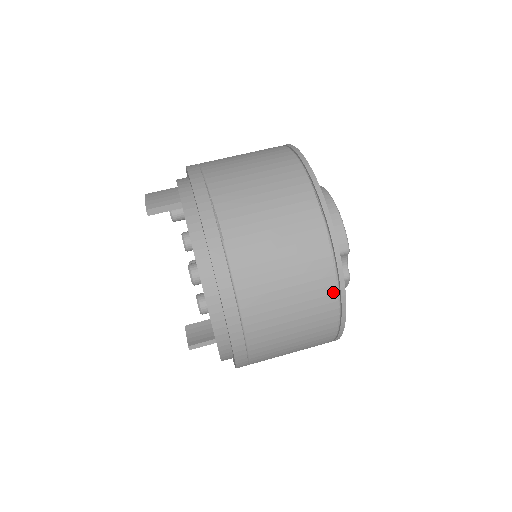
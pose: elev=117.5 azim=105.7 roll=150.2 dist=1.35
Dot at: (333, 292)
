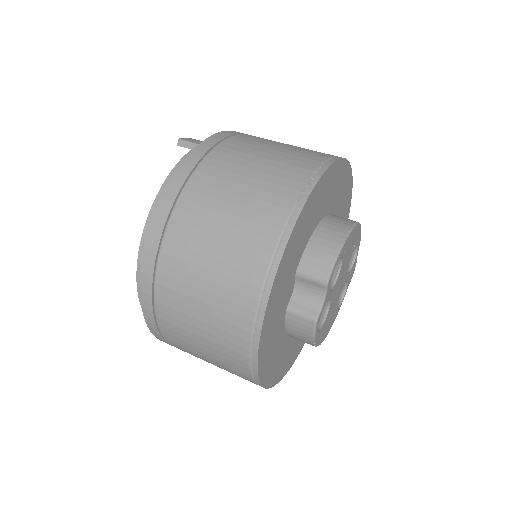
Dot at: (257, 285)
